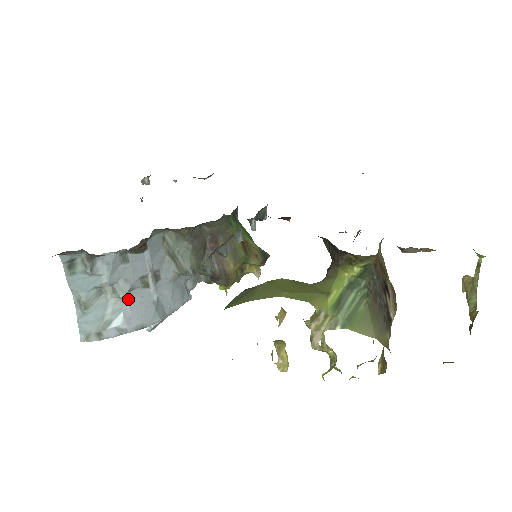
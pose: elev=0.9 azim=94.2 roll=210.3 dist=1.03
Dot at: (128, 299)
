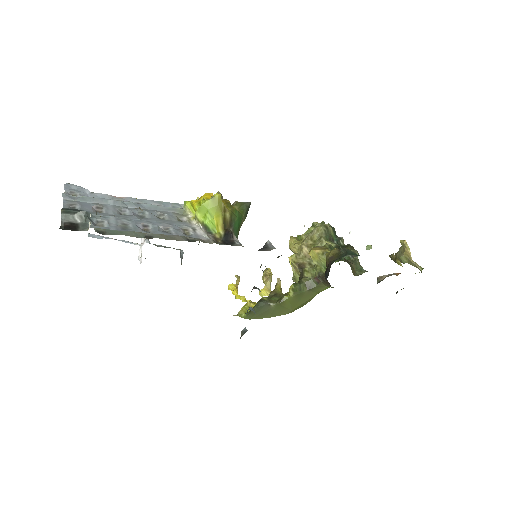
Dot at: occluded
